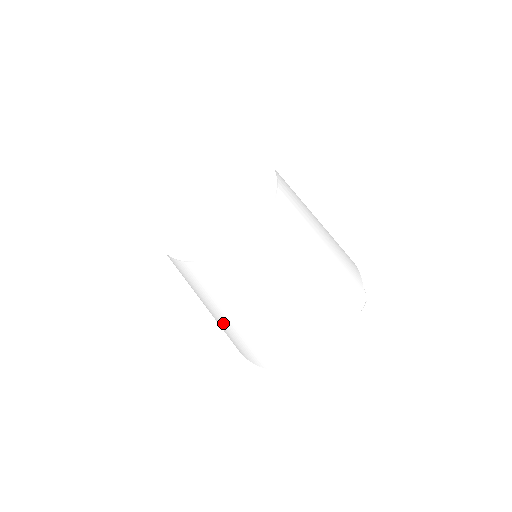
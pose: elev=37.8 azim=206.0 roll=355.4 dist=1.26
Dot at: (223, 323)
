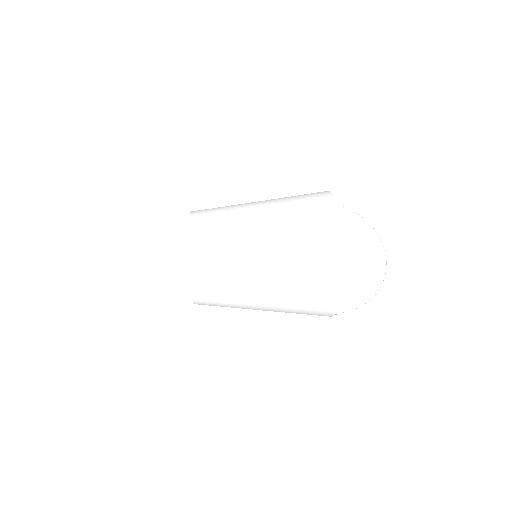
Dot at: occluded
